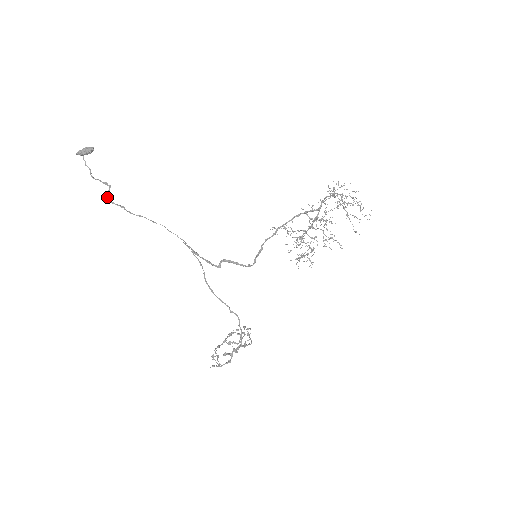
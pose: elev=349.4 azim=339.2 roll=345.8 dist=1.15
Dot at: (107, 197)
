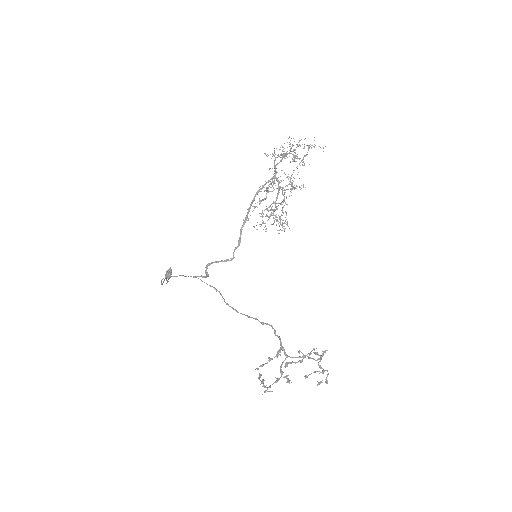
Dot at: occluded
